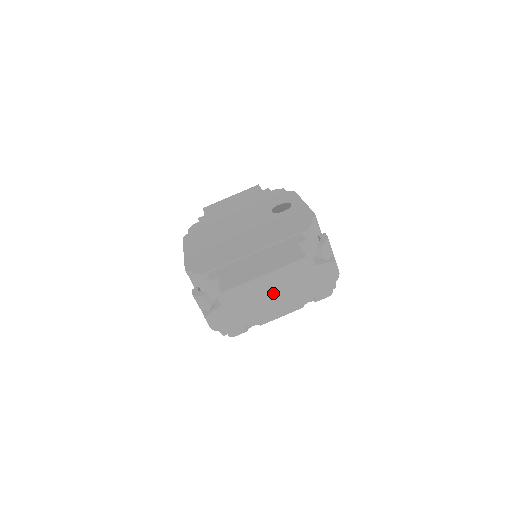
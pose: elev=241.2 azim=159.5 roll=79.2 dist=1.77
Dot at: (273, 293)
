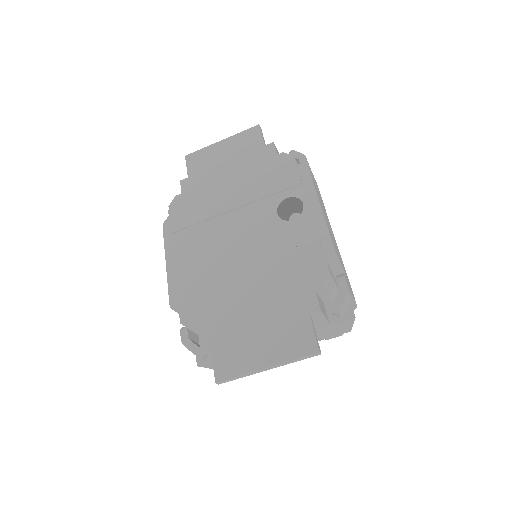
Dot at: occluded
